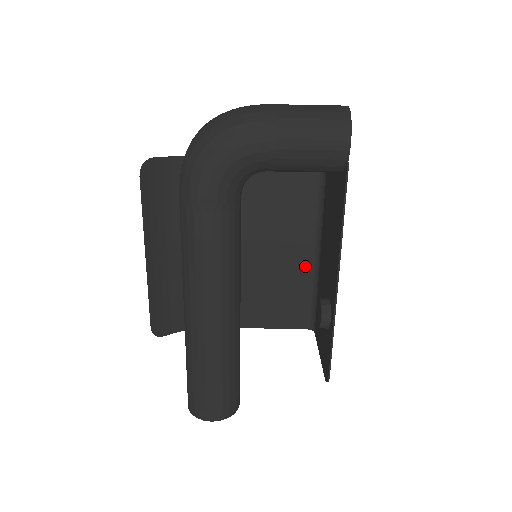
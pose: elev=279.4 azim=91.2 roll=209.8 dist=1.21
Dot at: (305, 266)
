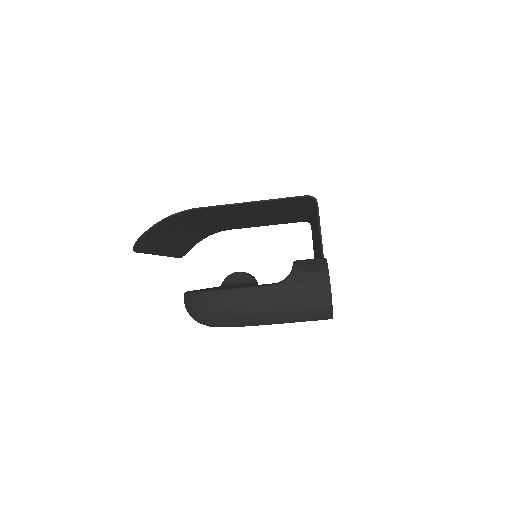
Dot at: (300, 214)
